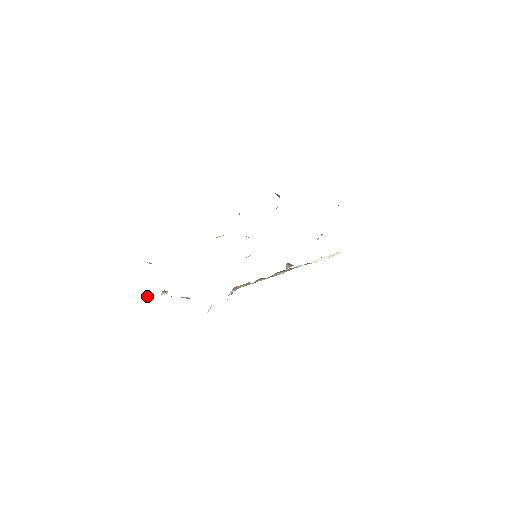
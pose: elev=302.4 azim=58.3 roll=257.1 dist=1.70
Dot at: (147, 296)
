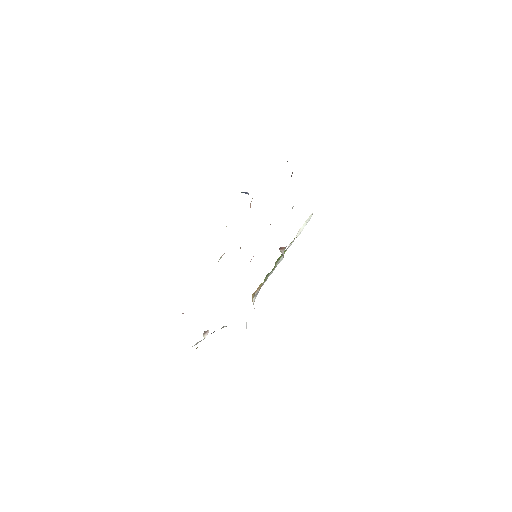
Dot at: occluded
